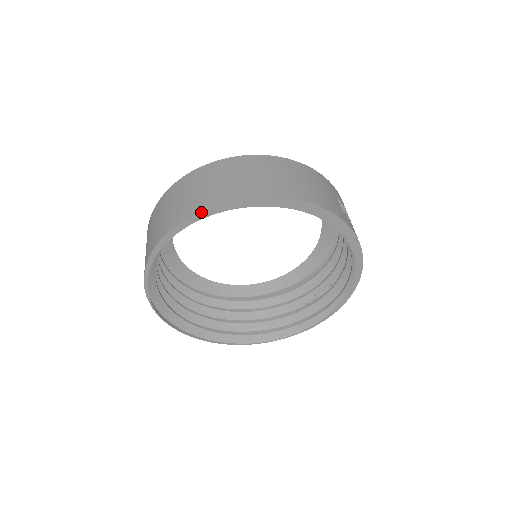
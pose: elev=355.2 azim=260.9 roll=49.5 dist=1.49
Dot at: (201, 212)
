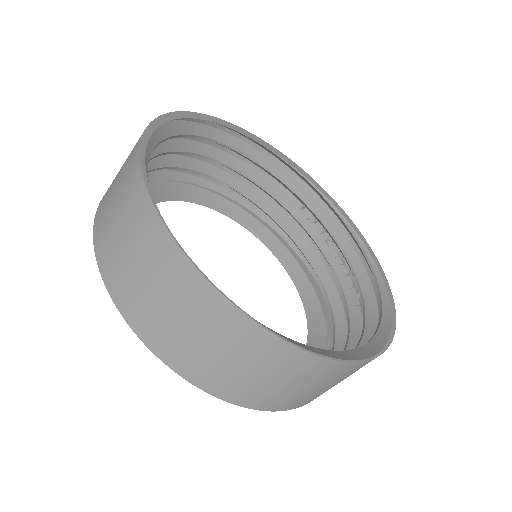
Dot at: (200, 114)
